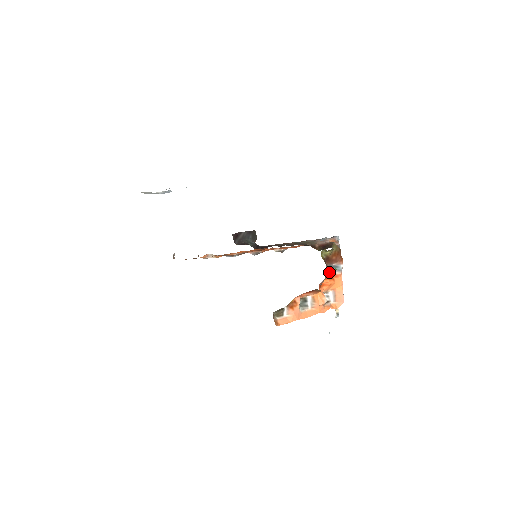
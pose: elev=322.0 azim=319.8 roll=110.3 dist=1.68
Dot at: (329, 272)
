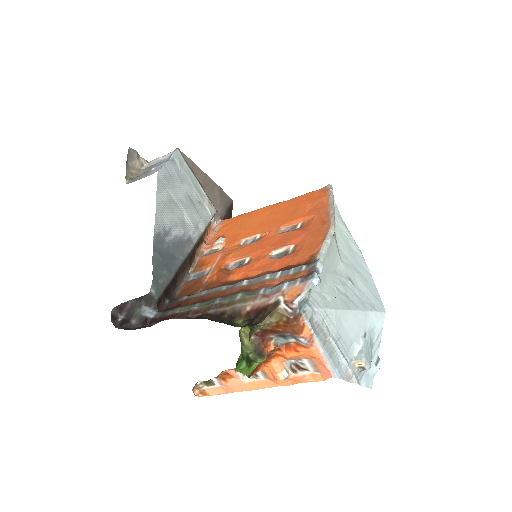
Dot at: (288, 340)
